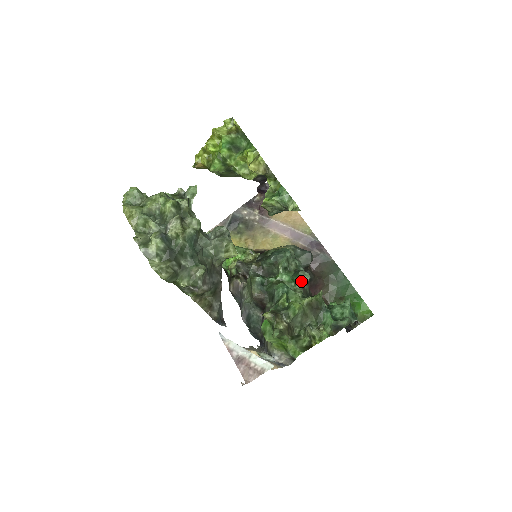
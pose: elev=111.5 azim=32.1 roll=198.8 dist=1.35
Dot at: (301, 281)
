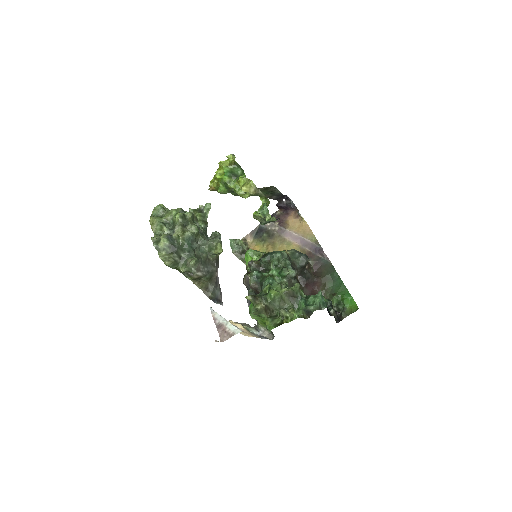
Dot at: (285, 275)
